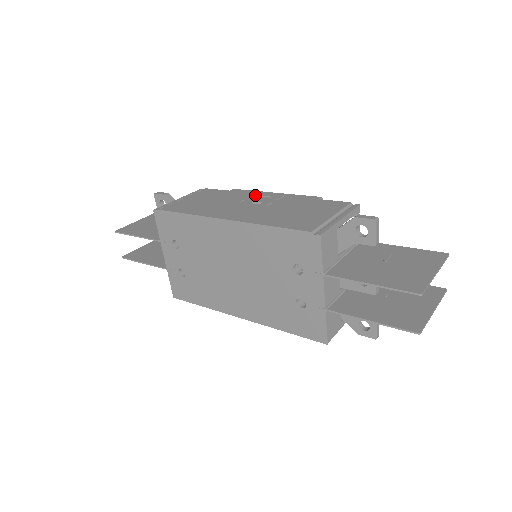
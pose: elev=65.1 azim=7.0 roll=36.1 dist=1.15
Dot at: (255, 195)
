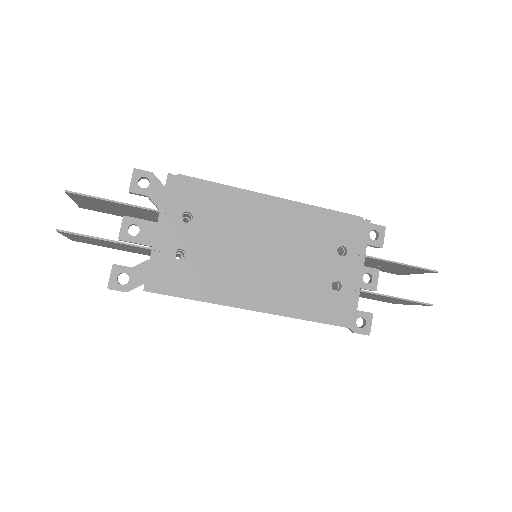
Dot at: occluded
